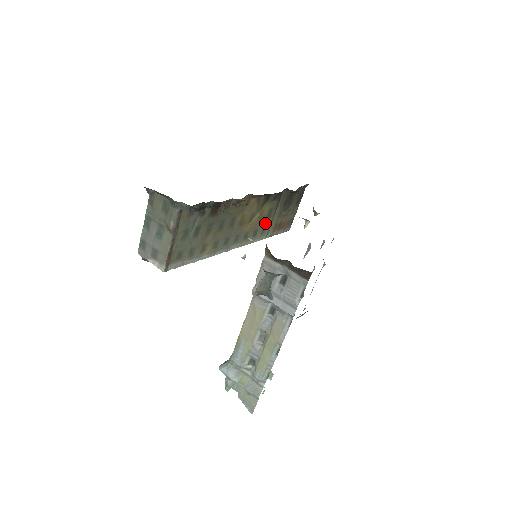
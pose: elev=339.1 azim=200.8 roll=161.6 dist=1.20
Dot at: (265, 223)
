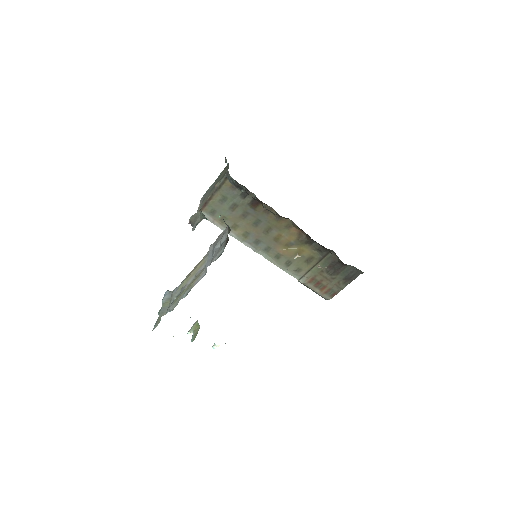
Dot at: (302, 264)
